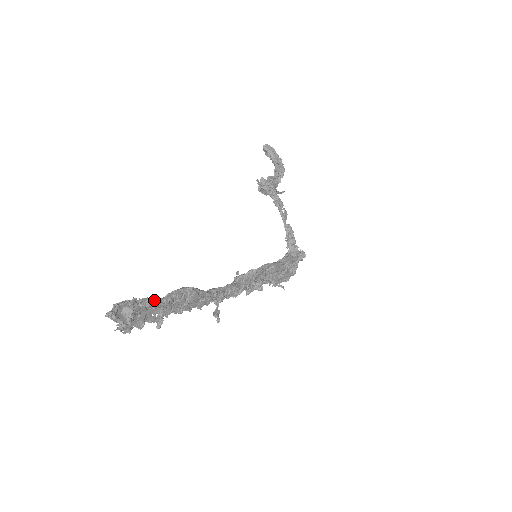
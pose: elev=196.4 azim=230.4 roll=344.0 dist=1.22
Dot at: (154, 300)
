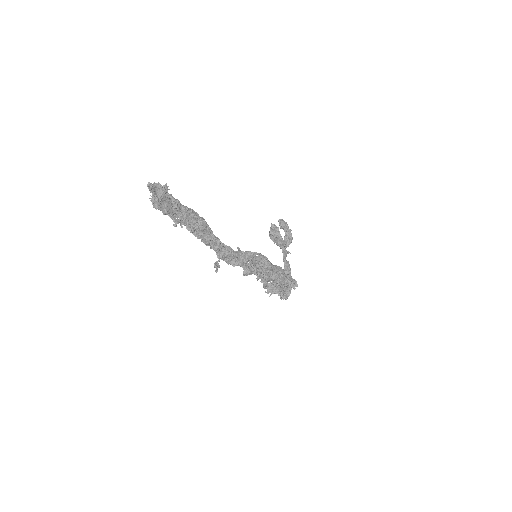
Dot at: (178, 200)
